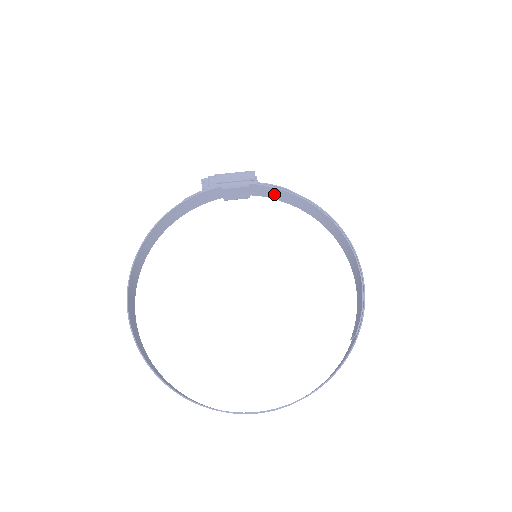
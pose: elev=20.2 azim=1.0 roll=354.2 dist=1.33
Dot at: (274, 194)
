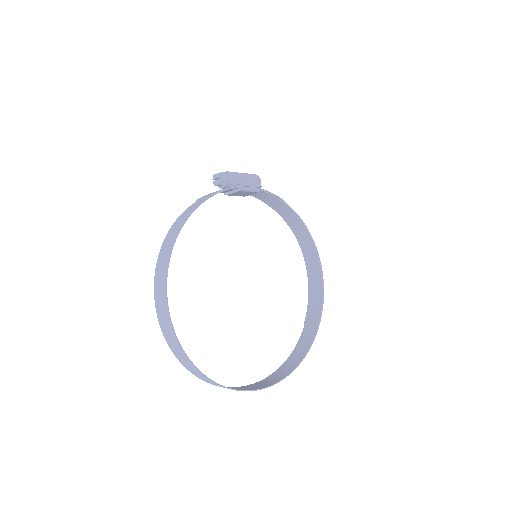
Dot at: (267, 199)
